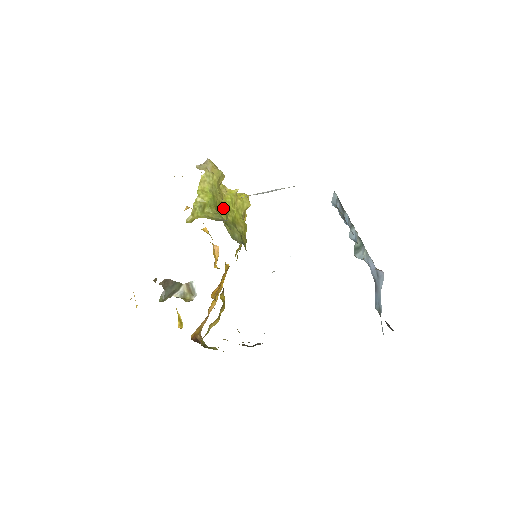
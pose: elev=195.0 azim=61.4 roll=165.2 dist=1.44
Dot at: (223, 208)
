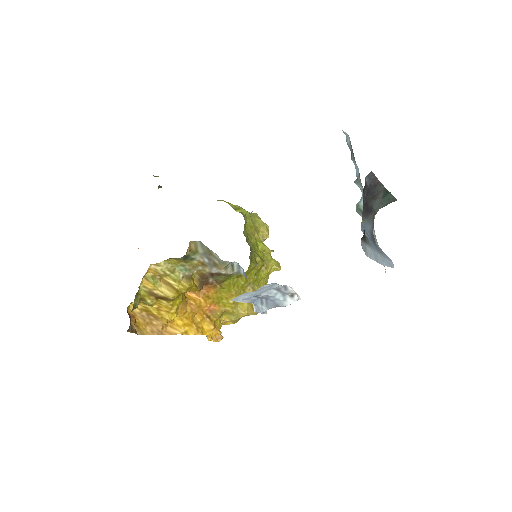
Dot at: (252, 234)
